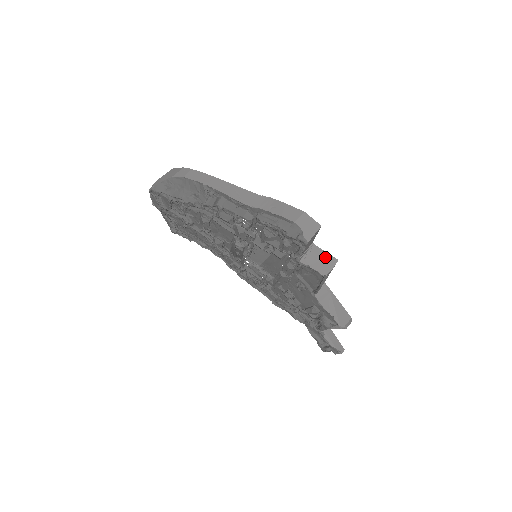
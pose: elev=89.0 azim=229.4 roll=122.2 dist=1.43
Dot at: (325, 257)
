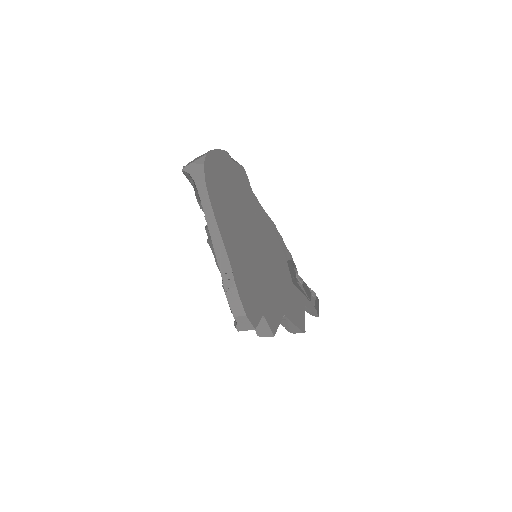
Dot at: (266, 328)
